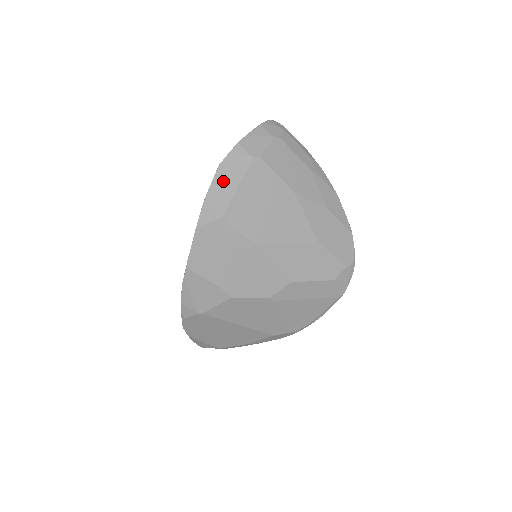
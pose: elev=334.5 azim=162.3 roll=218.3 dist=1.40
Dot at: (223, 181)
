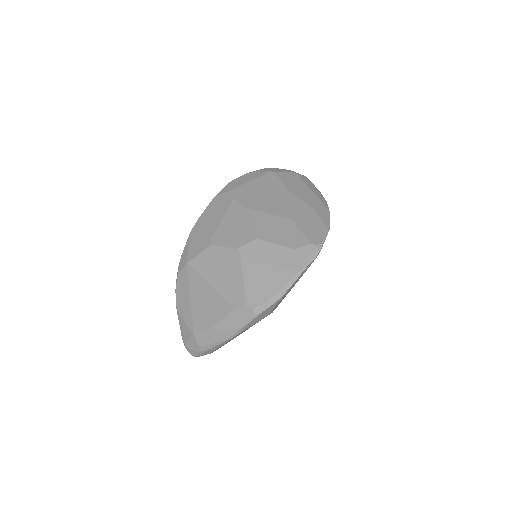
Dot at: (244, 178)
